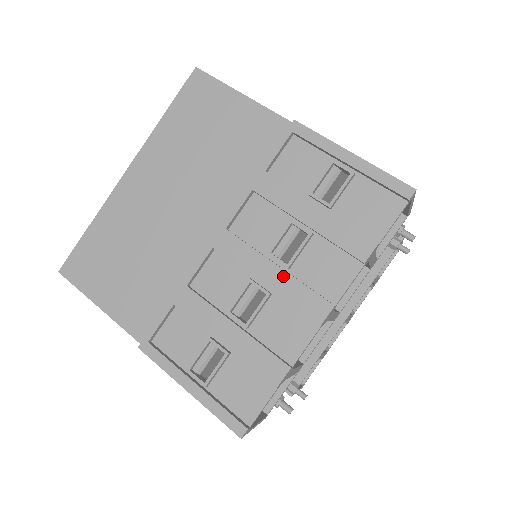
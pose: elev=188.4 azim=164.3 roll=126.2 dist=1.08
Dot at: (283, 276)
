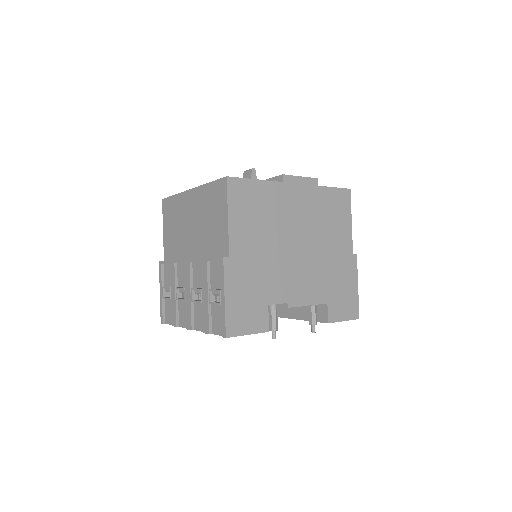
Dot at: (189, 302)
